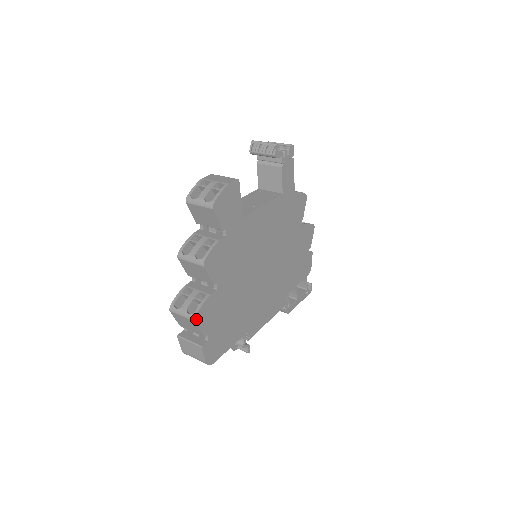
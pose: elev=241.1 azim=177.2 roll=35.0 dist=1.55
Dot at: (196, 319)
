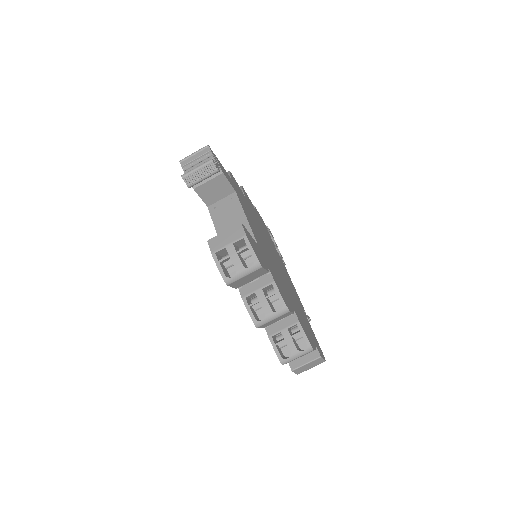
Dot at: (312, 347)
